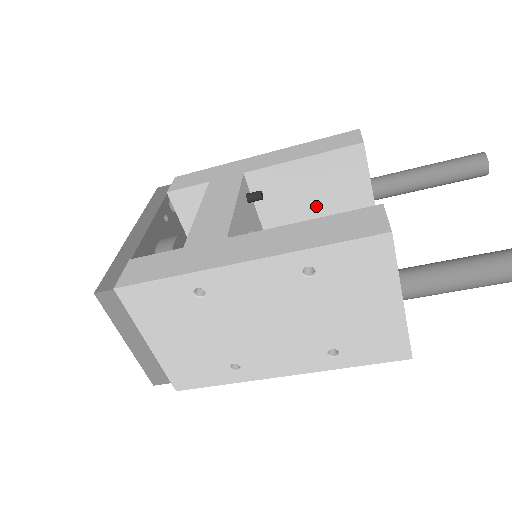
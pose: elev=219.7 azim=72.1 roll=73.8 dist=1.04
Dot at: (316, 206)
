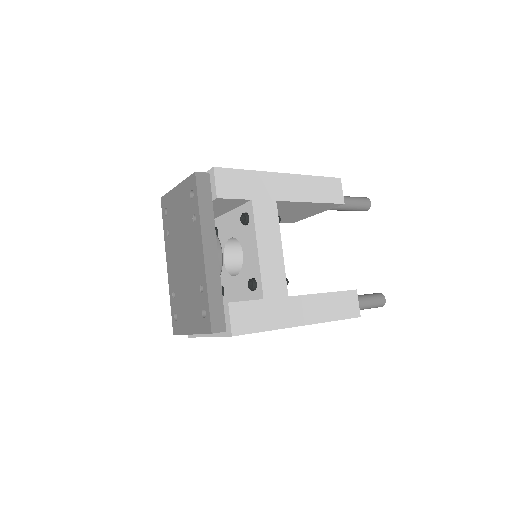
Dot at: (289, 212)
